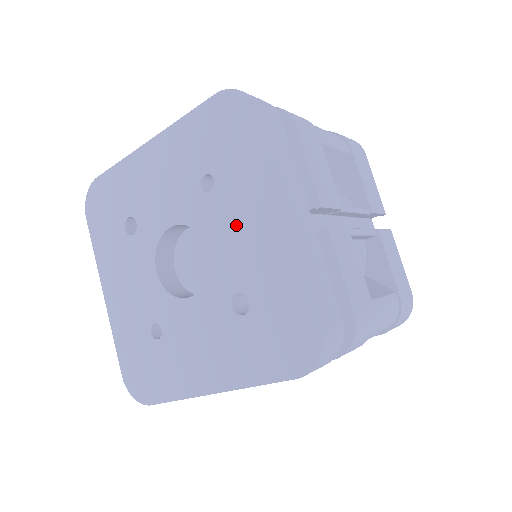
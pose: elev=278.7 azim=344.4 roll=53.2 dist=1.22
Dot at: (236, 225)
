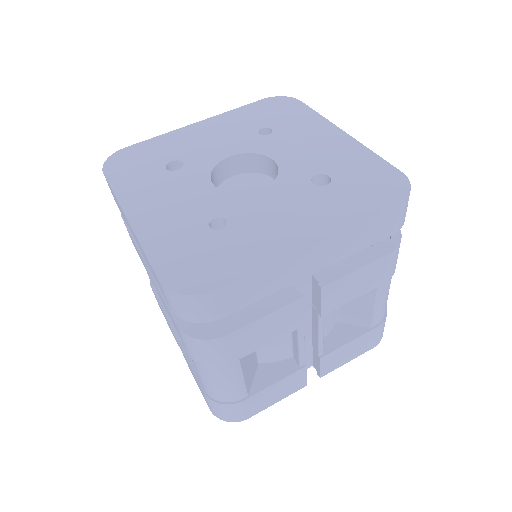
Dot at: (301, 144)
